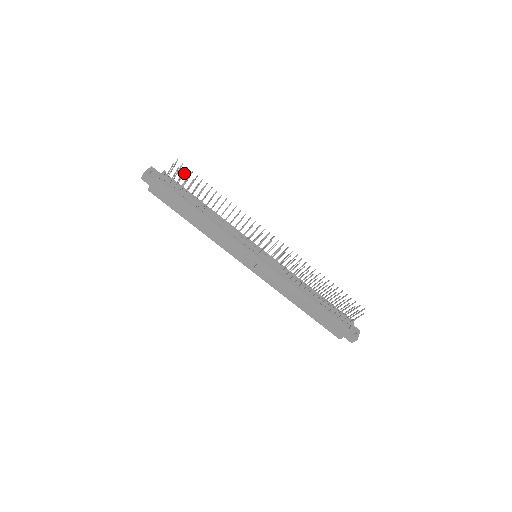
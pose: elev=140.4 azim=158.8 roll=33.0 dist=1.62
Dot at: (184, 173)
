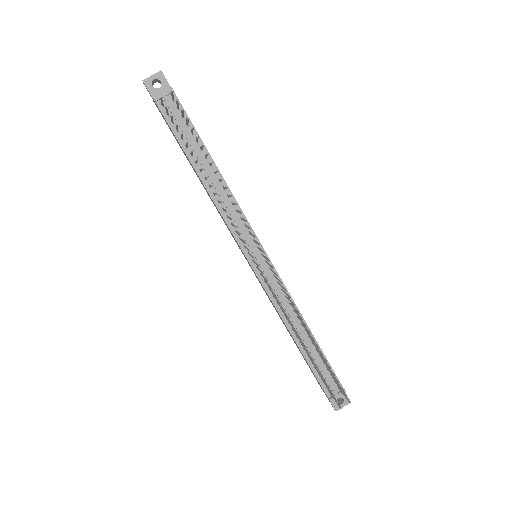
Dot at: (182, 112)
